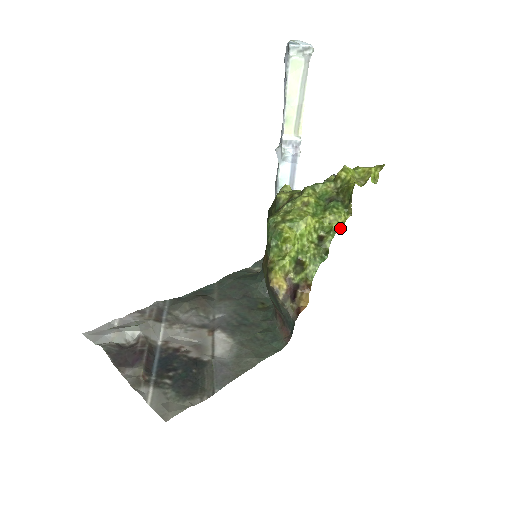
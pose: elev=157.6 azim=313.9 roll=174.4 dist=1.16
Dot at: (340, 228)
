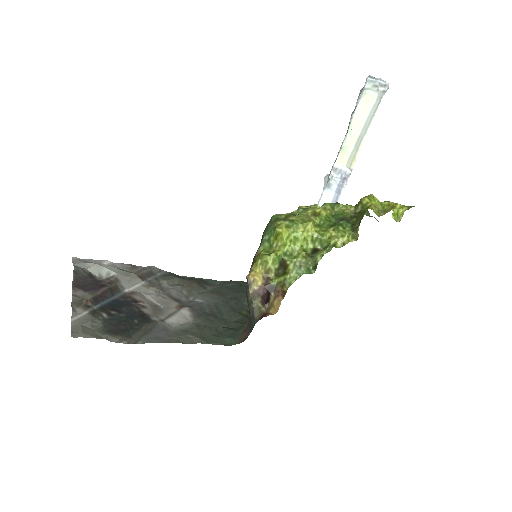
Dot at: (338, 247)
